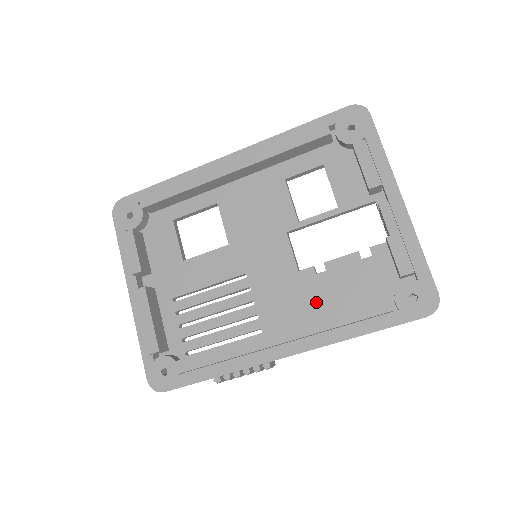
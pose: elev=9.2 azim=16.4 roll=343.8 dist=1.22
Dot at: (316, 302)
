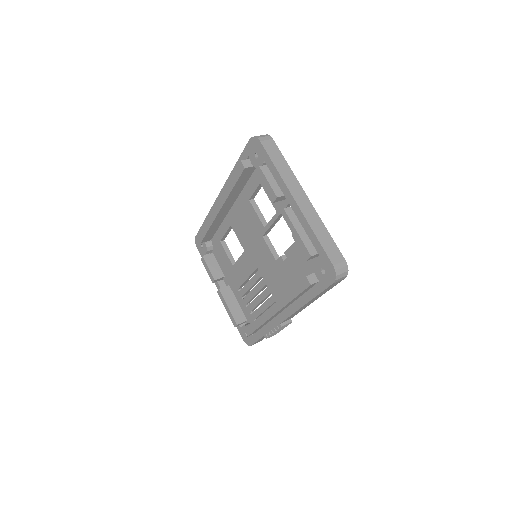
Dot at: (290, 280)
